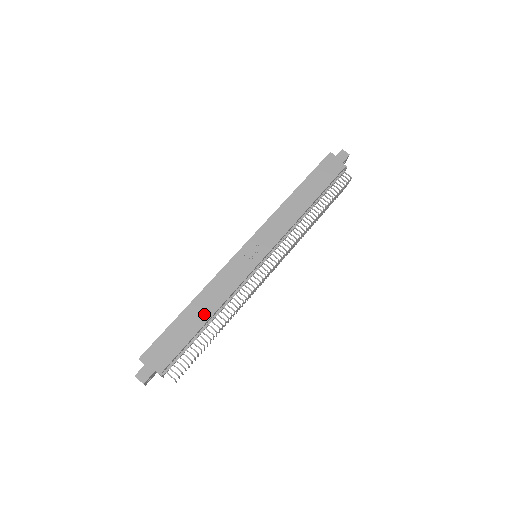
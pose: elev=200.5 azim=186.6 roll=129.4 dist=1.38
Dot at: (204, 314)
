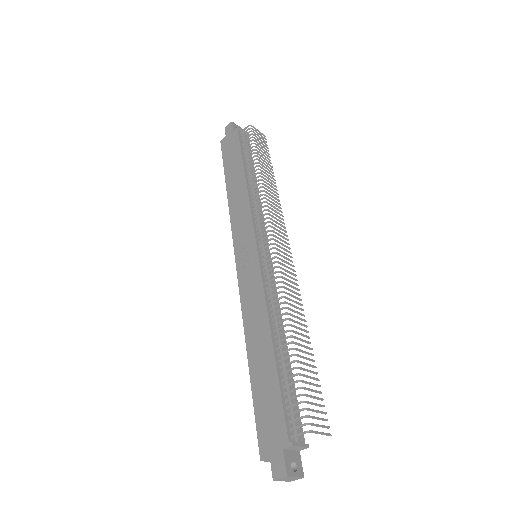
Dot at: (265, 346)
